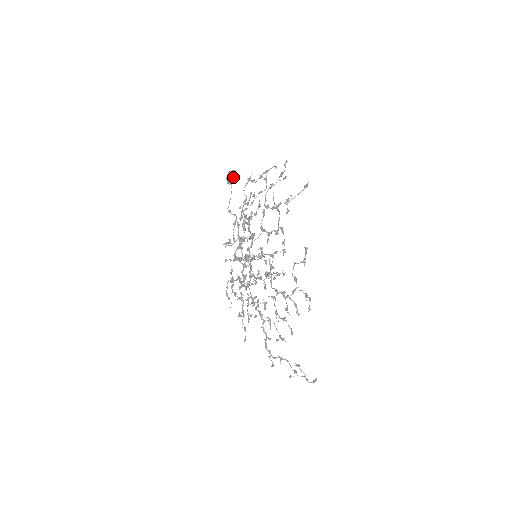
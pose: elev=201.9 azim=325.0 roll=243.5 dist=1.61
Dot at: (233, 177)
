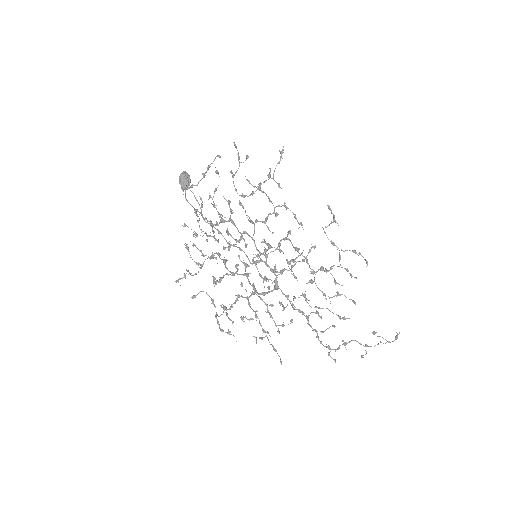
Dot at: (189, 179)
